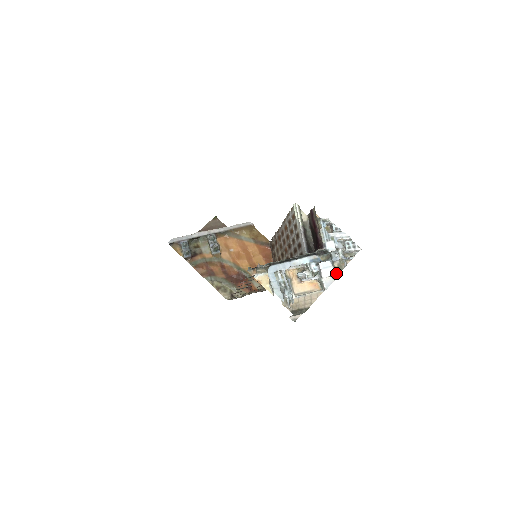
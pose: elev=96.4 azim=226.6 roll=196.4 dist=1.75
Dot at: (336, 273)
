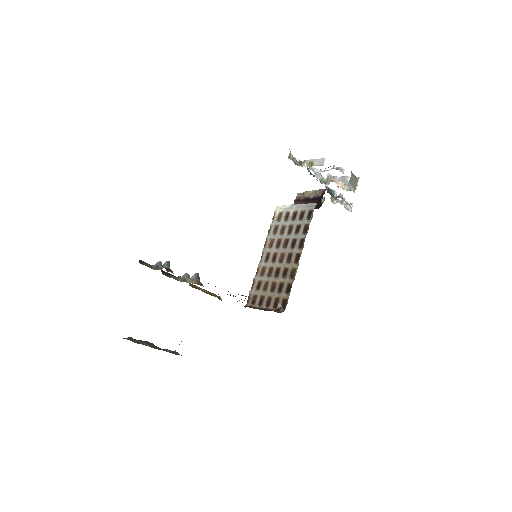
Dot at: occluded
